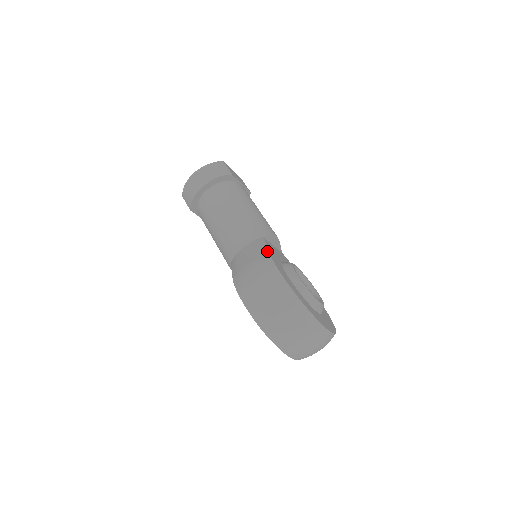
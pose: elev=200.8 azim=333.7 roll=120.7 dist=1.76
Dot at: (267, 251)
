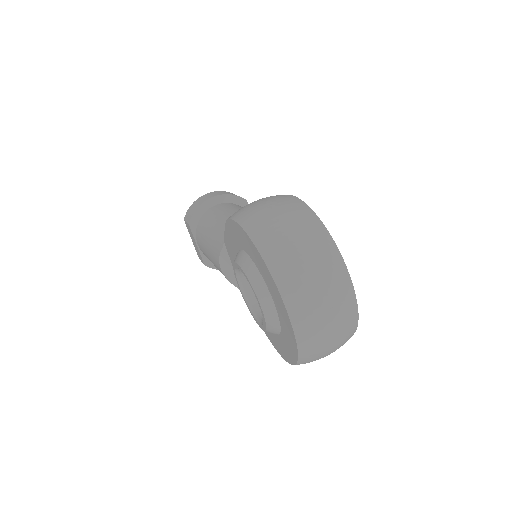
Dot at: occluded
